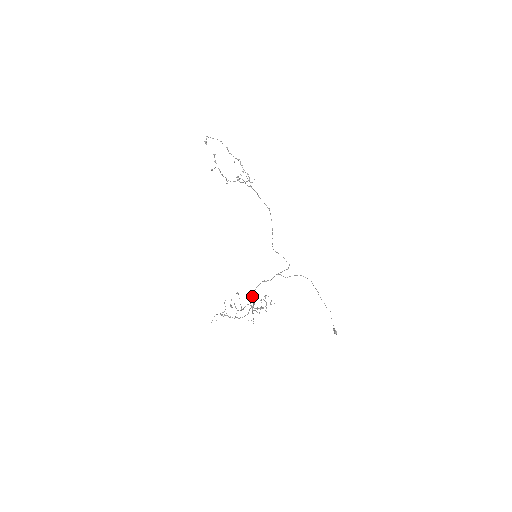
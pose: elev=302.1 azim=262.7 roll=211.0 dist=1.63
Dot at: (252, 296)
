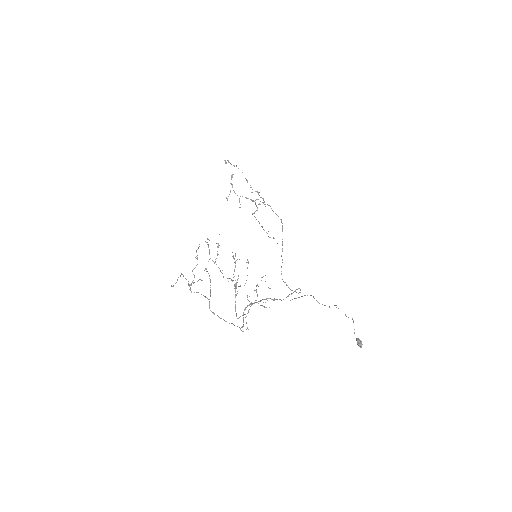
Dot at: occluded
